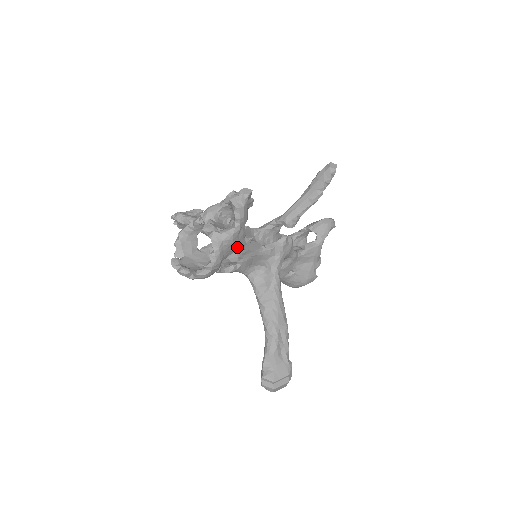
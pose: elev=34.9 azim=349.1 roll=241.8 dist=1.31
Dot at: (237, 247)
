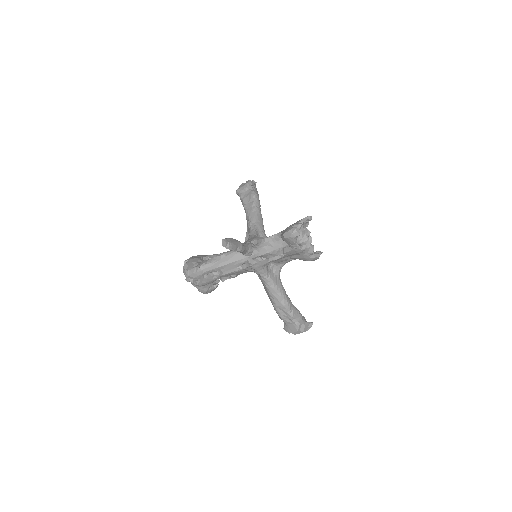
Dot at: (213, 281)
